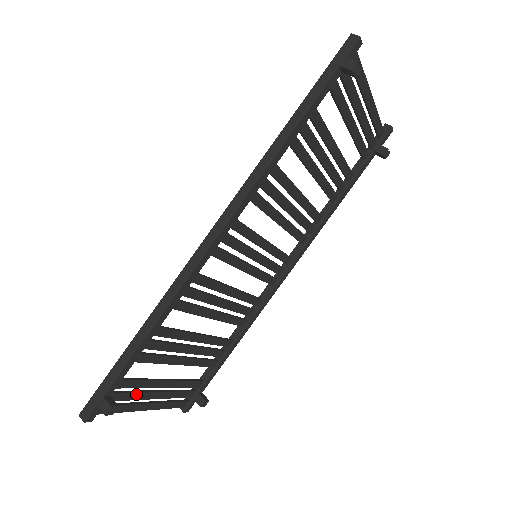
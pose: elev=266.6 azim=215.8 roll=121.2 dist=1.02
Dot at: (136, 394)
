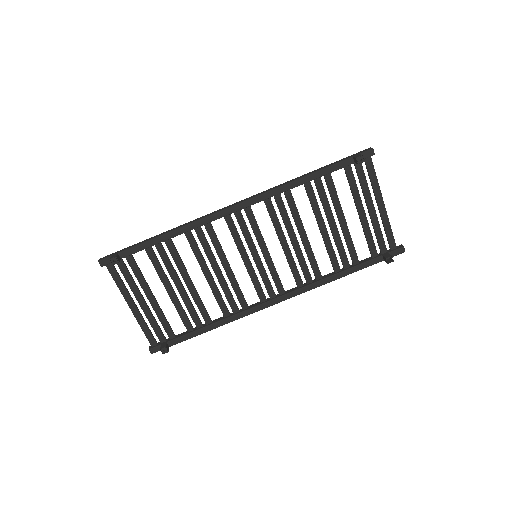
Dot at: (133, 282)
